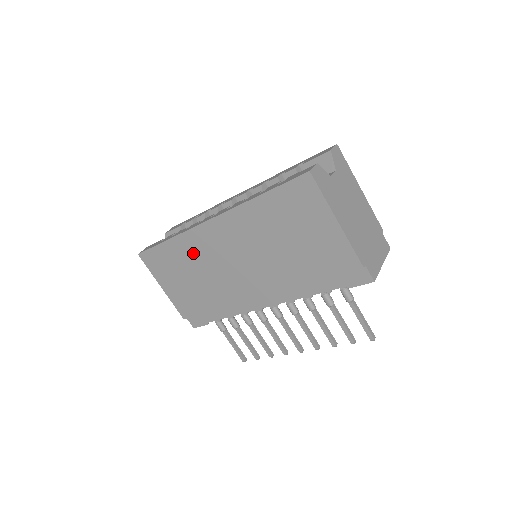
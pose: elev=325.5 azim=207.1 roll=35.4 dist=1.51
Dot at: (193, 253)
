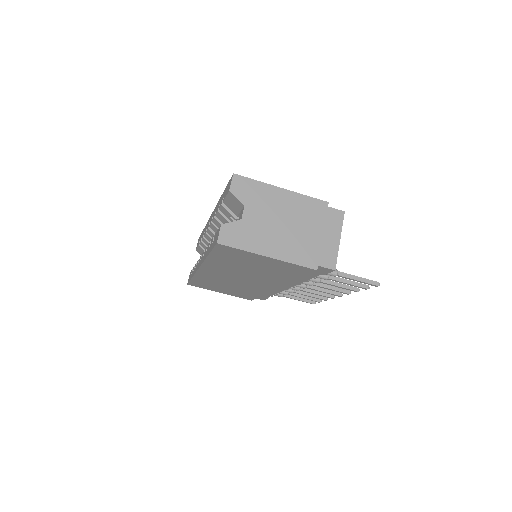
Dot at: (213, 280)
